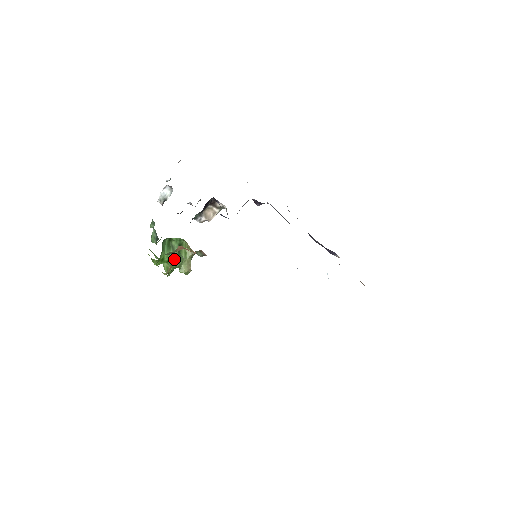
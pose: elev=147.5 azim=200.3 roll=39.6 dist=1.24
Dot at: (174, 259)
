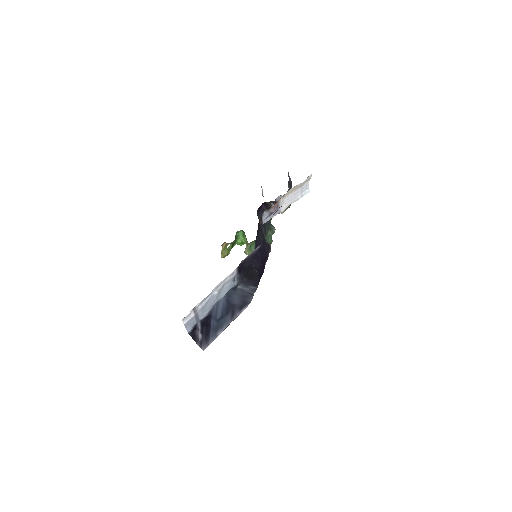
Dot at: occluded
